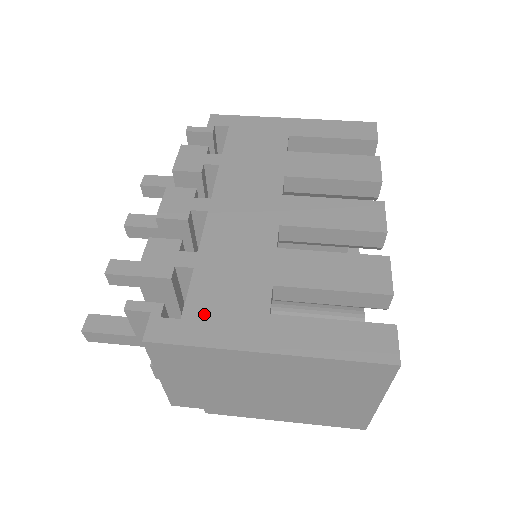
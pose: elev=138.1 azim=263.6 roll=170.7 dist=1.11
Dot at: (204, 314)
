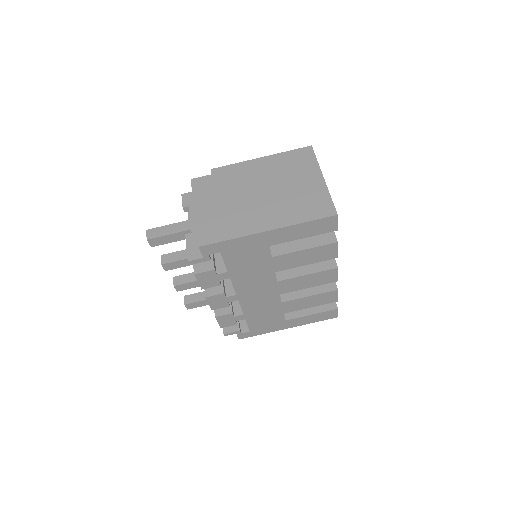
Dot at: (258, 328)
